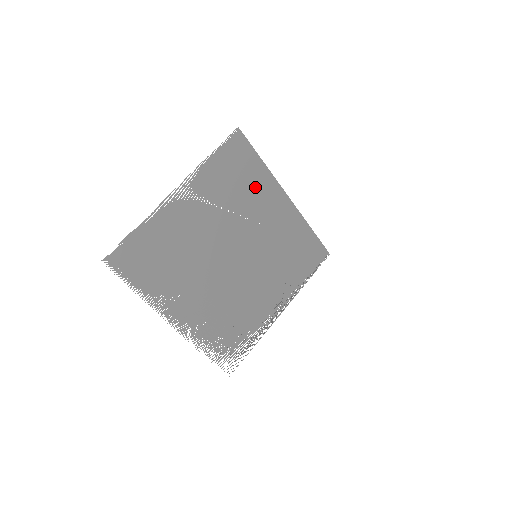
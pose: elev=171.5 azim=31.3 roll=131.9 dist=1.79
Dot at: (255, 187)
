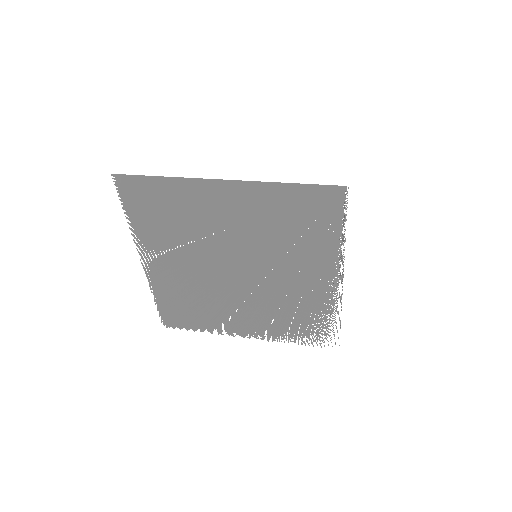
Dot at: (184, 205)
